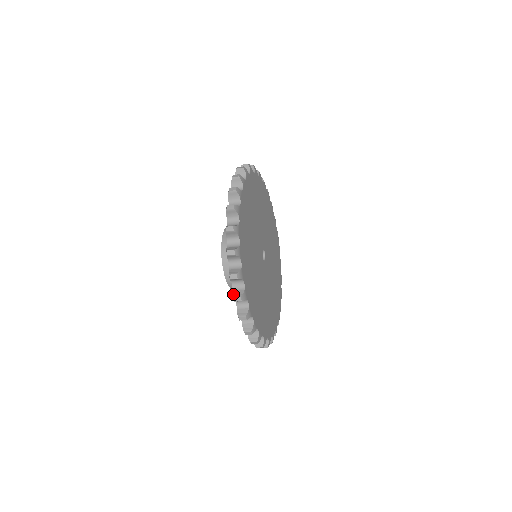
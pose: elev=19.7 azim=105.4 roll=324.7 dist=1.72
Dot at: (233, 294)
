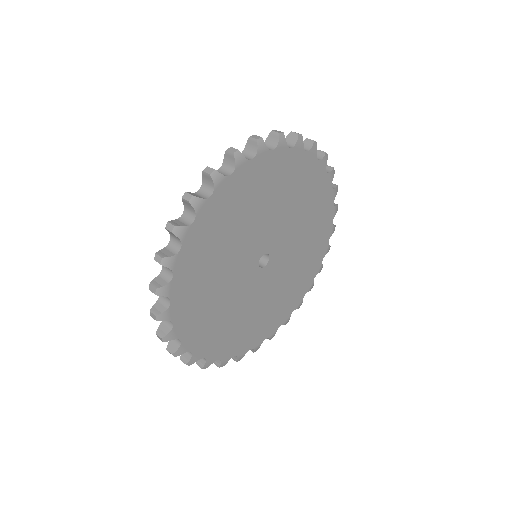
Dot at: occluded
